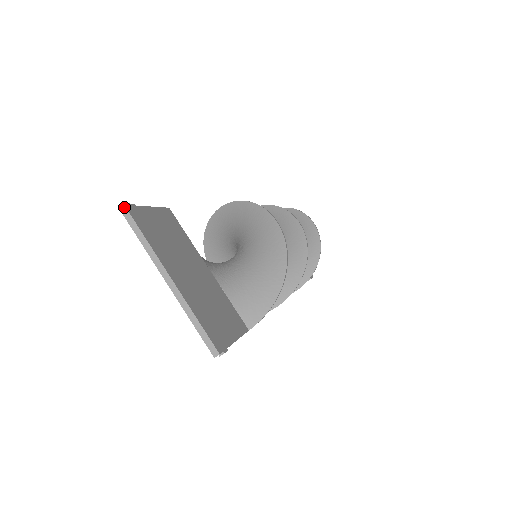
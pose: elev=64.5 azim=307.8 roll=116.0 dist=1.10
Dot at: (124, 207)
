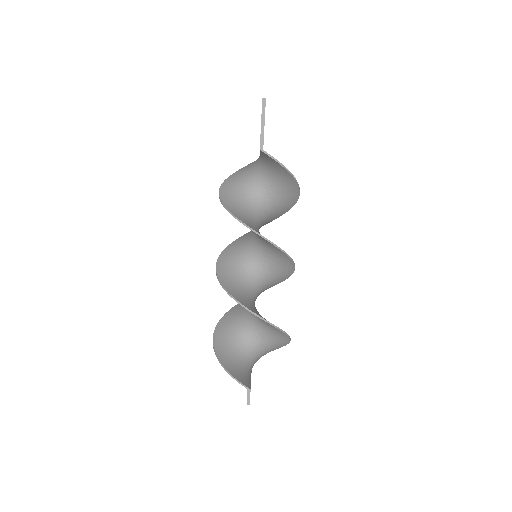
Dot at: occluded
